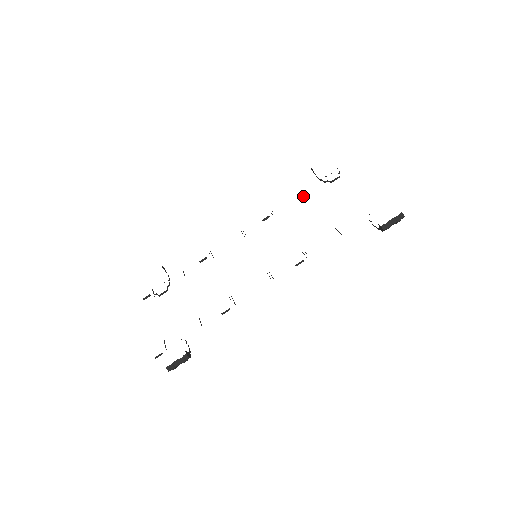
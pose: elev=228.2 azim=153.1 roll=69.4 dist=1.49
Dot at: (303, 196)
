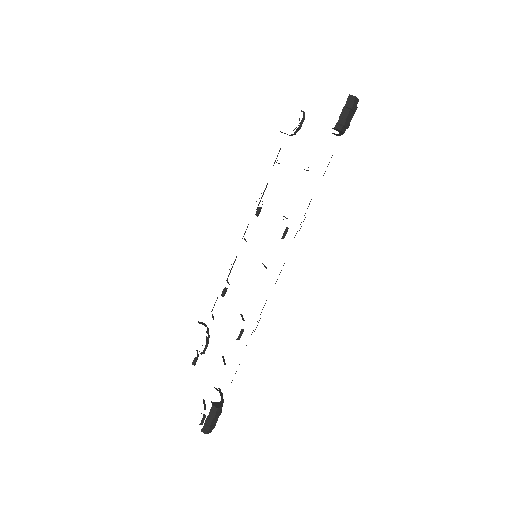
Dot at: (278, 163)
